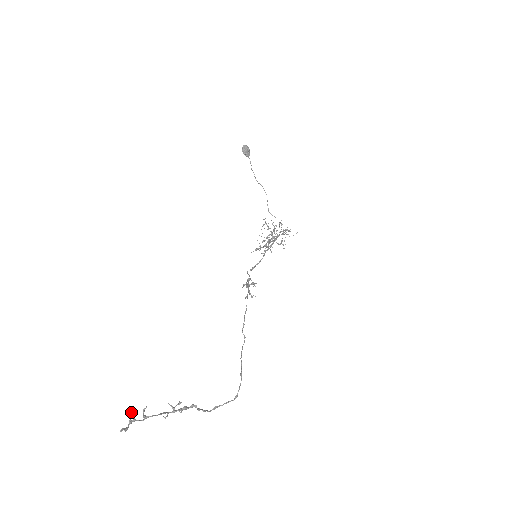
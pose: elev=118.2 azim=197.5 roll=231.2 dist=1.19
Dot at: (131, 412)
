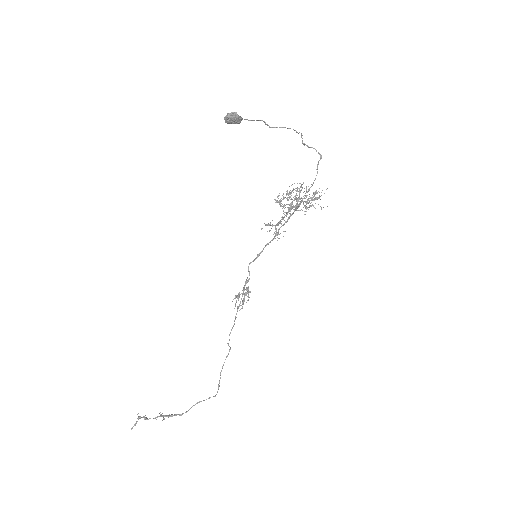
Dot at: occluded
